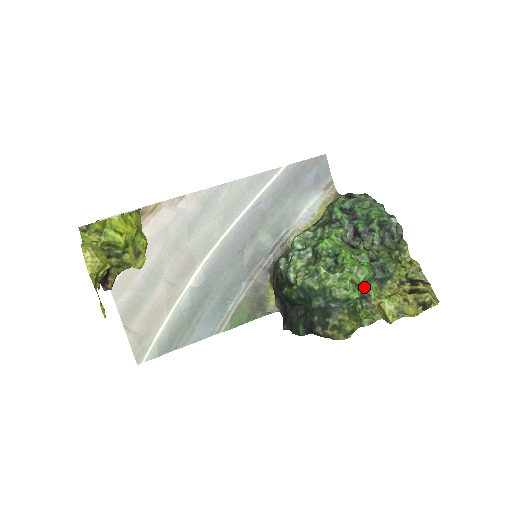
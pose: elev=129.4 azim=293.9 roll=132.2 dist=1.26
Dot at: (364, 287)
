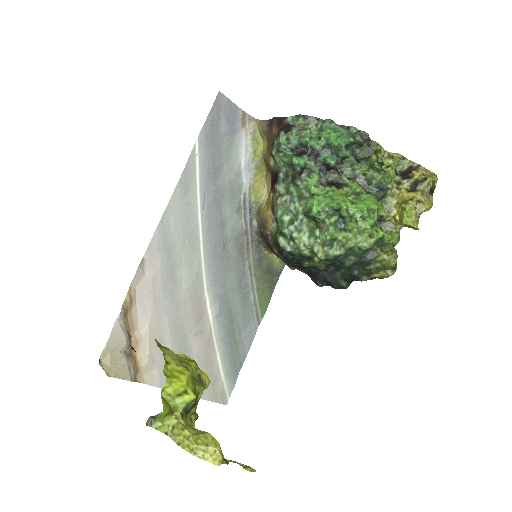
Dot at: occluded
